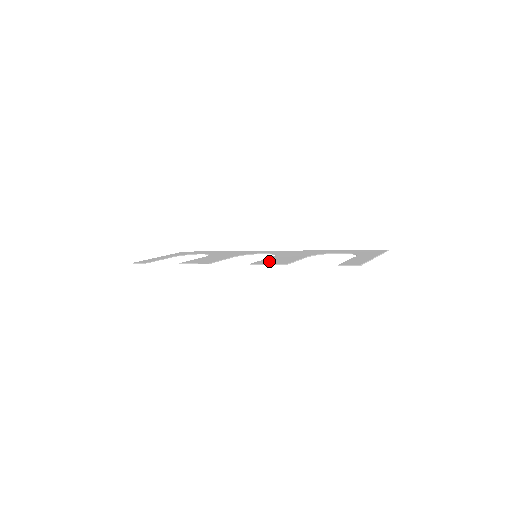
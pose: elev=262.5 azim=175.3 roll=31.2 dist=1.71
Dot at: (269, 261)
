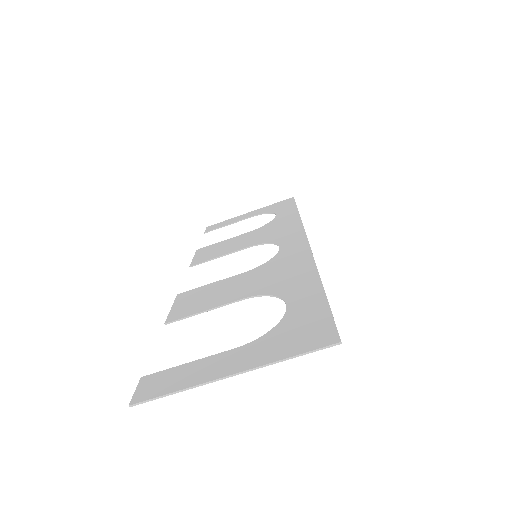
Dot at: (195, 295)
